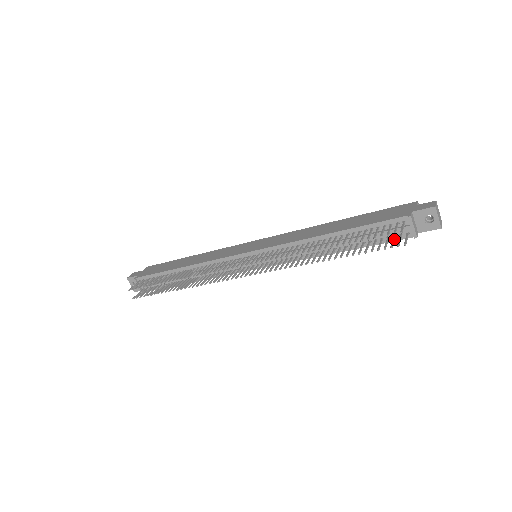
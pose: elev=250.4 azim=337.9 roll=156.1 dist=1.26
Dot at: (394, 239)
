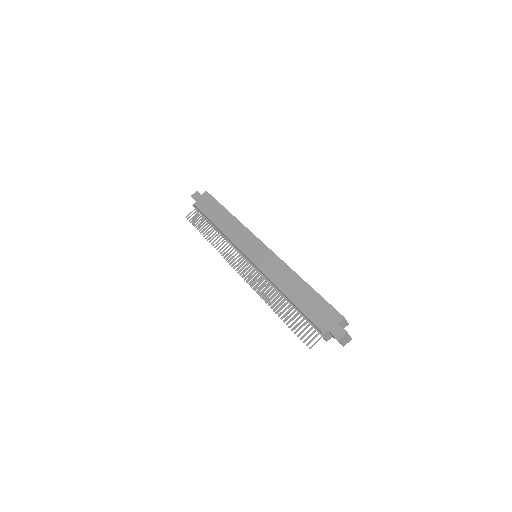
Dot at: occluded
